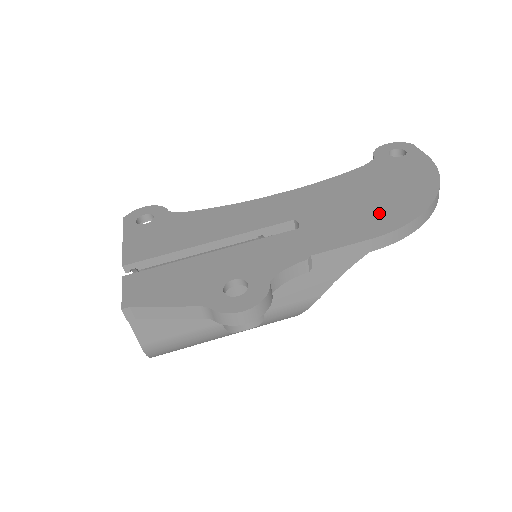
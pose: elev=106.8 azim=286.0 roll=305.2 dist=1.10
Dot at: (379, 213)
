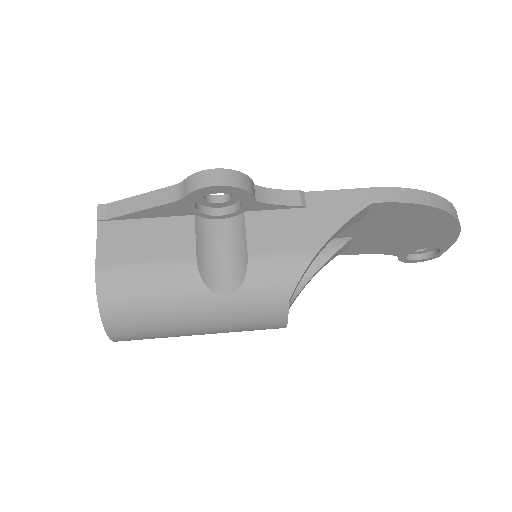
Dot at: occluded
